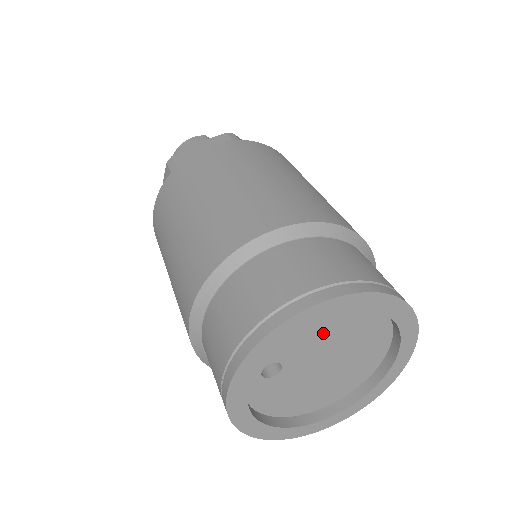
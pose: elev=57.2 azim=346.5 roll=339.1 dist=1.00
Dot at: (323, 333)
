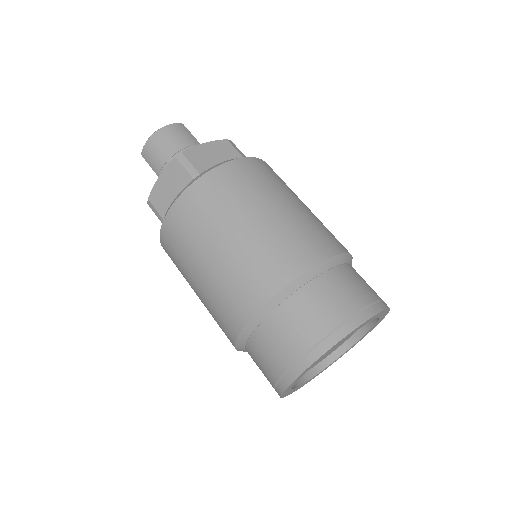
Dot at: occluded
